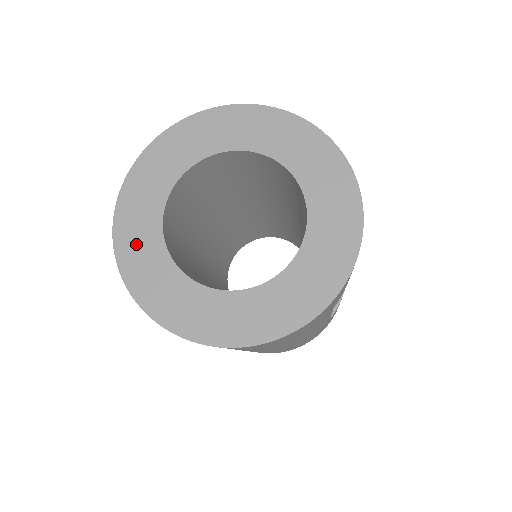
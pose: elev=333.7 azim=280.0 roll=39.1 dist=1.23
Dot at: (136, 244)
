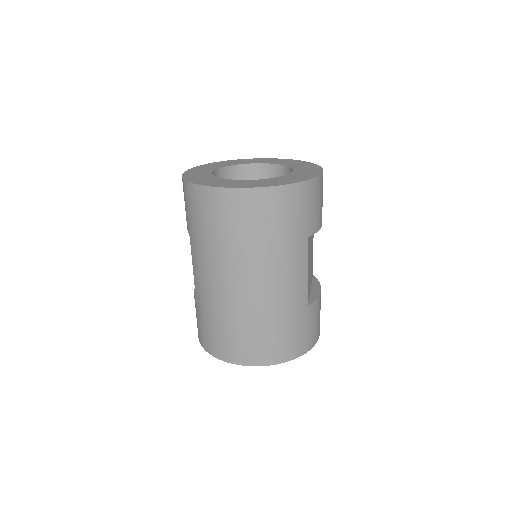
Dot at: (196, 175)
